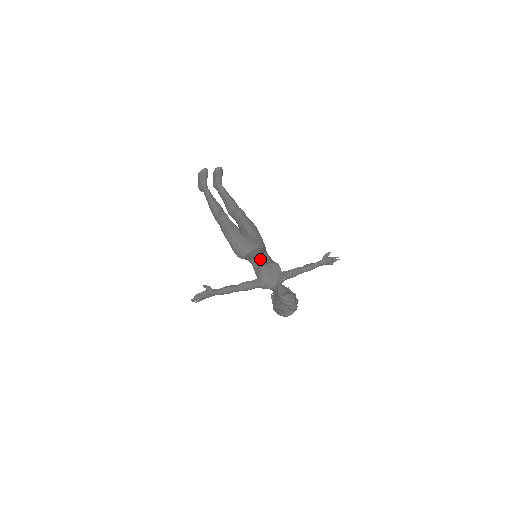
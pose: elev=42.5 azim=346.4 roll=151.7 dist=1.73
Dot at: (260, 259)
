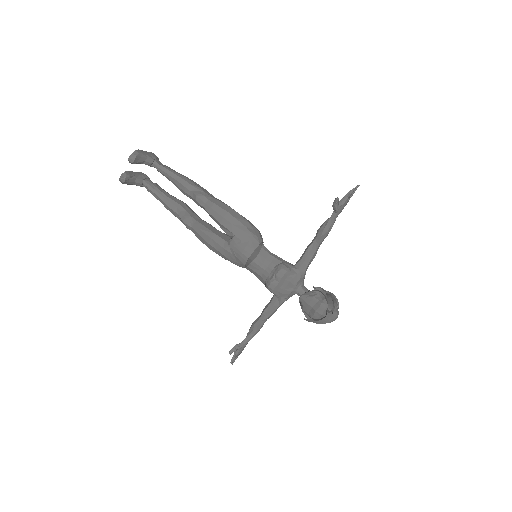
Dot at: (260, 273)
